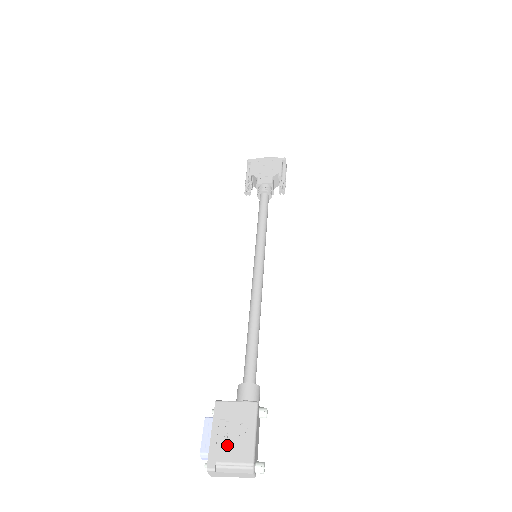
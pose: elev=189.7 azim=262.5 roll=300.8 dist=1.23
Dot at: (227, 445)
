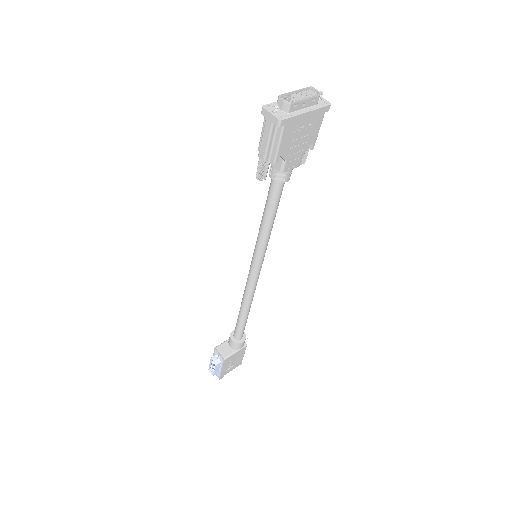
Dot at: (230, 368)
